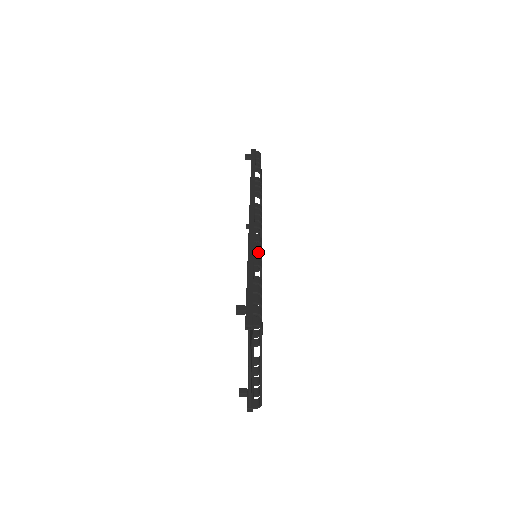
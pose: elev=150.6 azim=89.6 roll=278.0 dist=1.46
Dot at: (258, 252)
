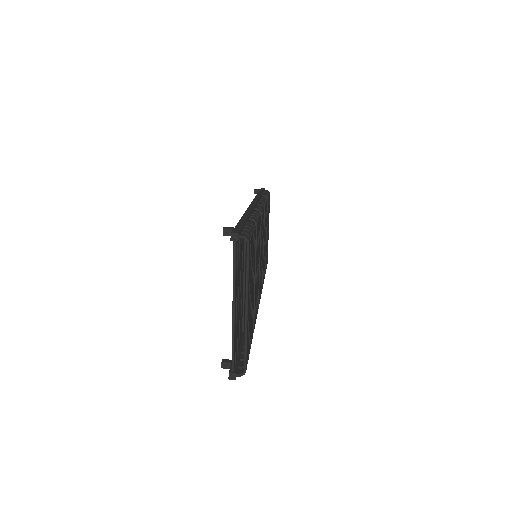
Dot at: (255, 215)
